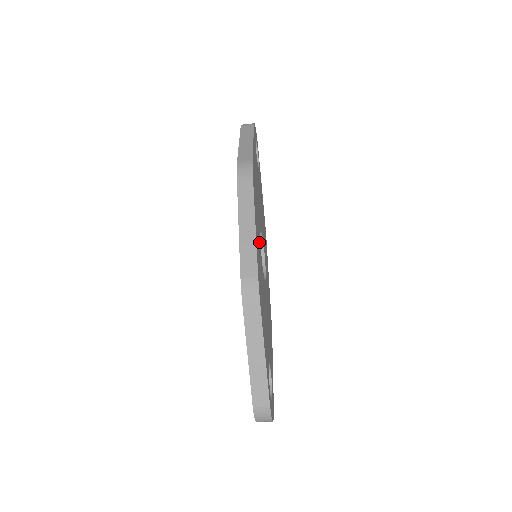
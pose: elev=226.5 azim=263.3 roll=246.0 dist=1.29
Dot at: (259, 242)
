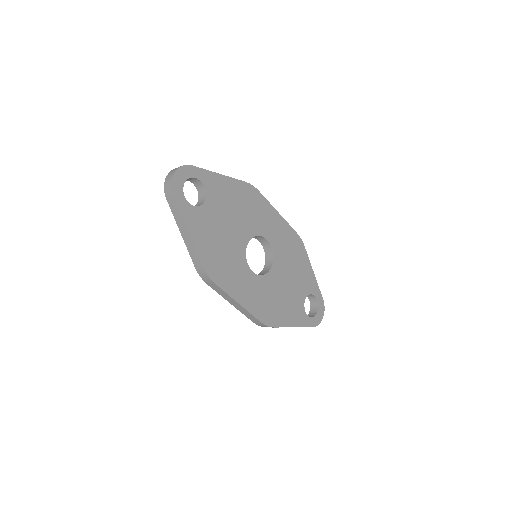
Dot at: (250, 282)
